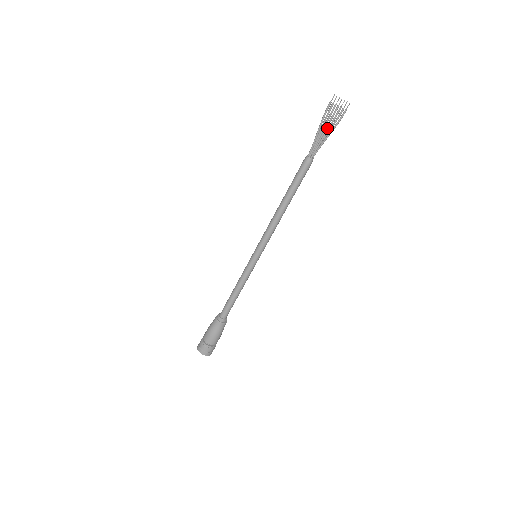
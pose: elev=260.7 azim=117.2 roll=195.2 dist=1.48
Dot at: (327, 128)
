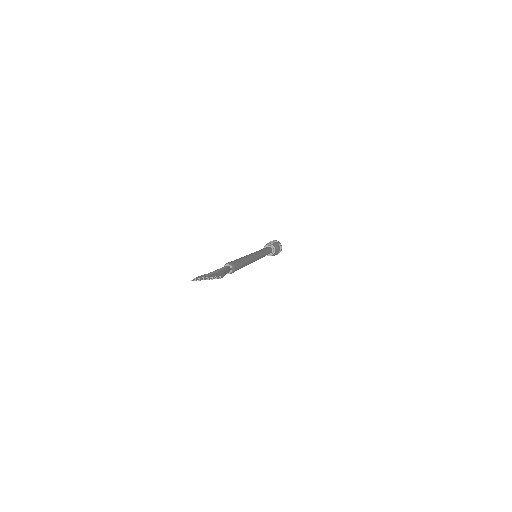
Dot at: occluded
